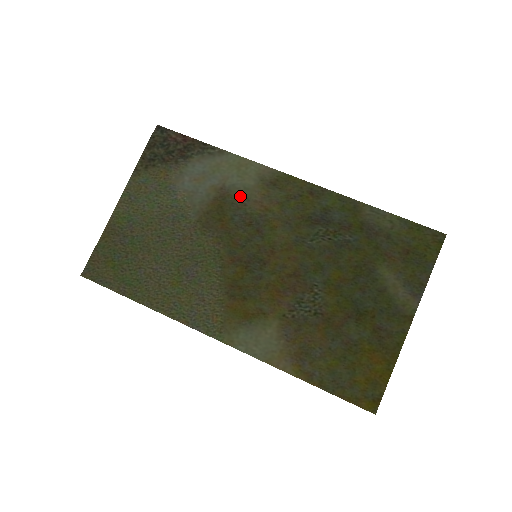
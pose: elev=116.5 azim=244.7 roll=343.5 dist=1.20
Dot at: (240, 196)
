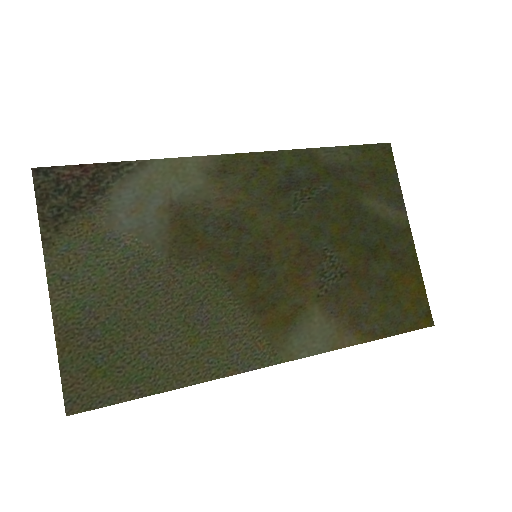
Dot at: (197, 203)
